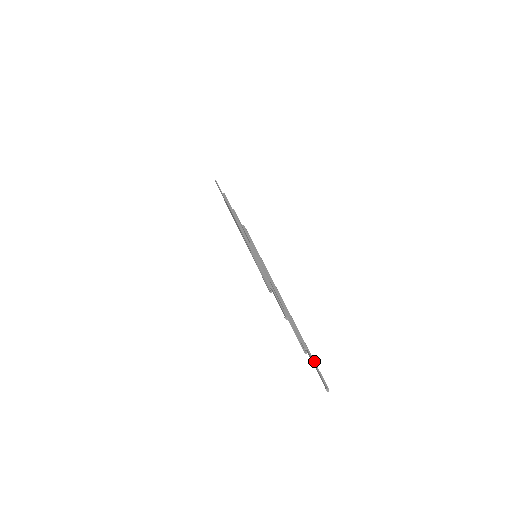
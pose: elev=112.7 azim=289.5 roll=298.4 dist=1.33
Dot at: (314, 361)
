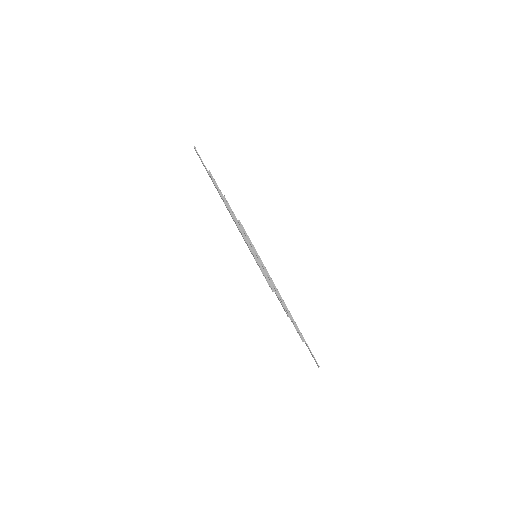
Dot at: (310, 350)
